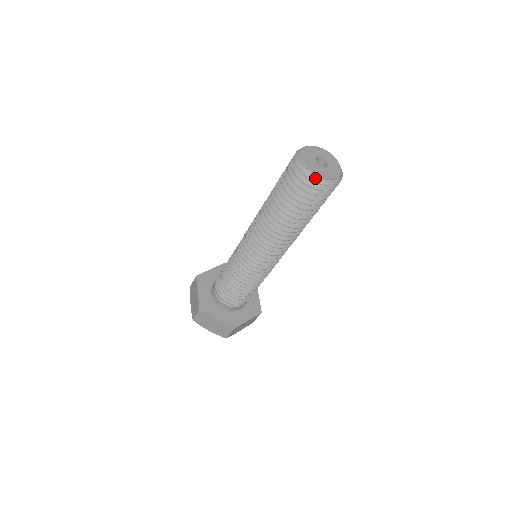
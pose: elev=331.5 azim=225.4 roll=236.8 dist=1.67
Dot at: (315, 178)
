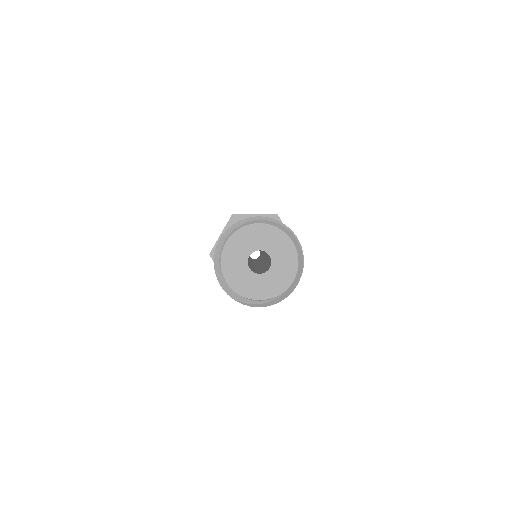
Dot at: (225, 283)
